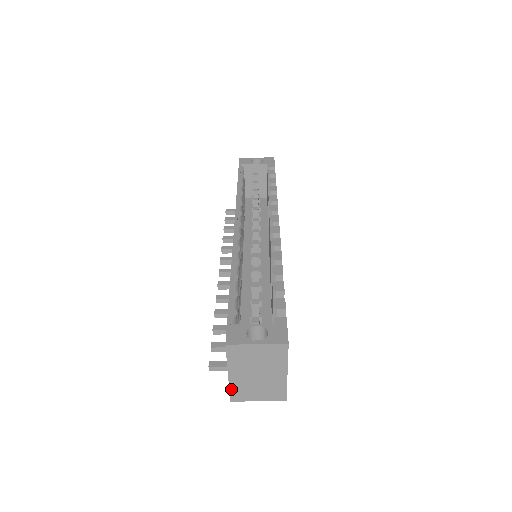
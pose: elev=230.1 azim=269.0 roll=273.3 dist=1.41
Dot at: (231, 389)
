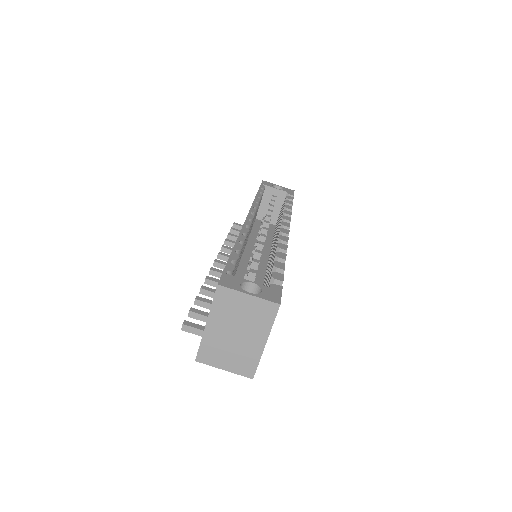
Dot at: (202, 344)
